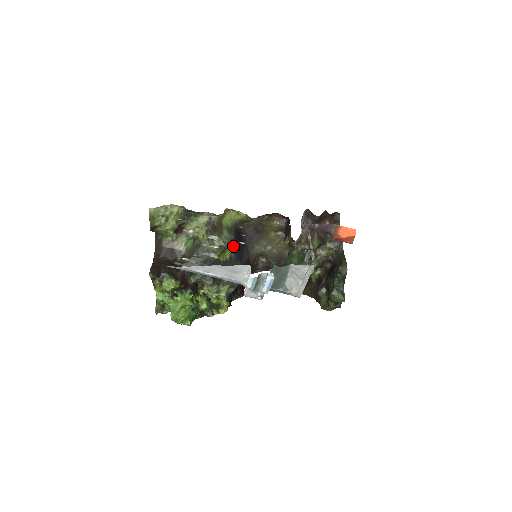
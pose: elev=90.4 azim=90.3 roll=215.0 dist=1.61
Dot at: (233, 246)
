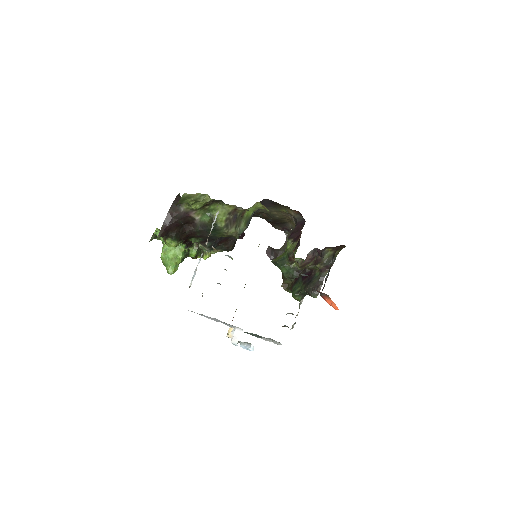
Dot at: occluded
